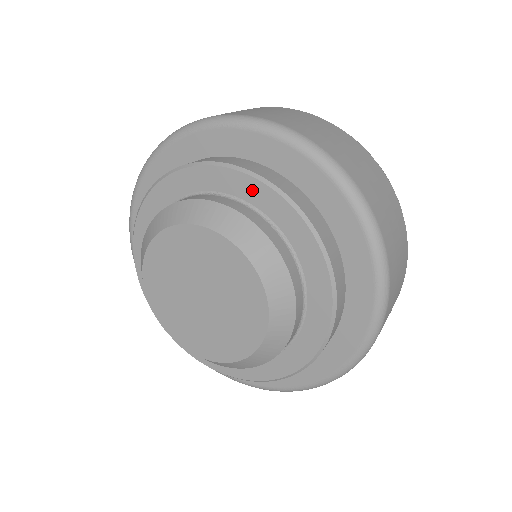
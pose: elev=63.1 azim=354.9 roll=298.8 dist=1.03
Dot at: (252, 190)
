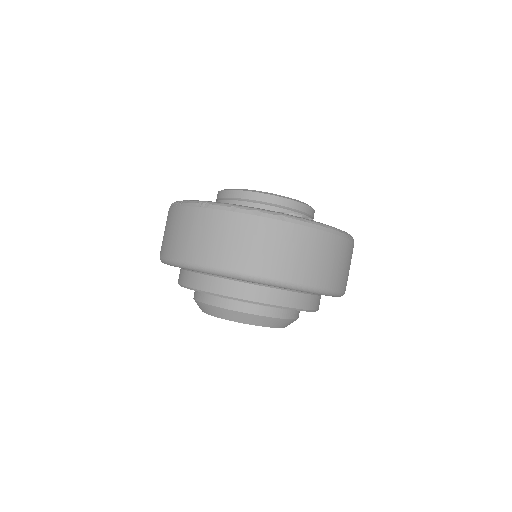
Dot at: occluded
